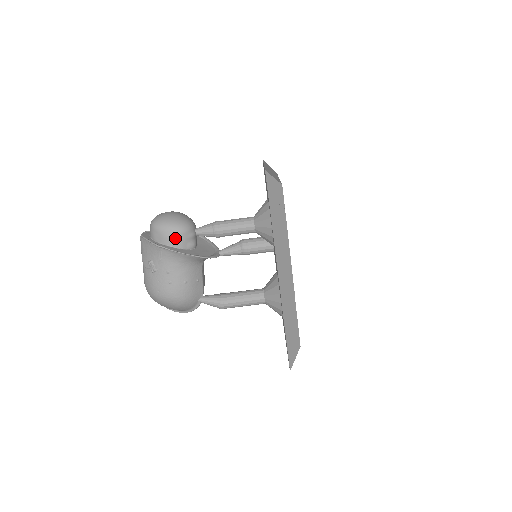
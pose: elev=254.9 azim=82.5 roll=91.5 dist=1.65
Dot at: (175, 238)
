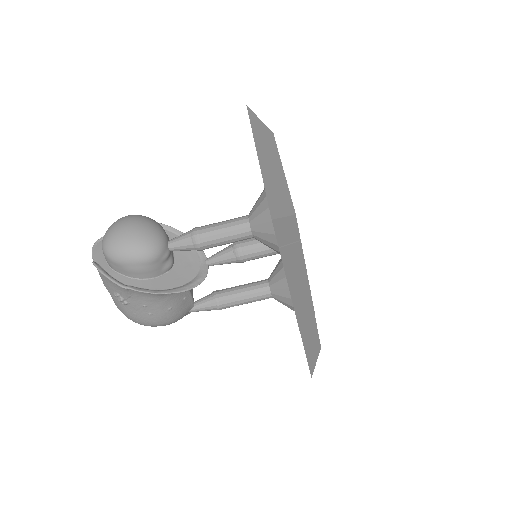
Dot at: (143, 270)
